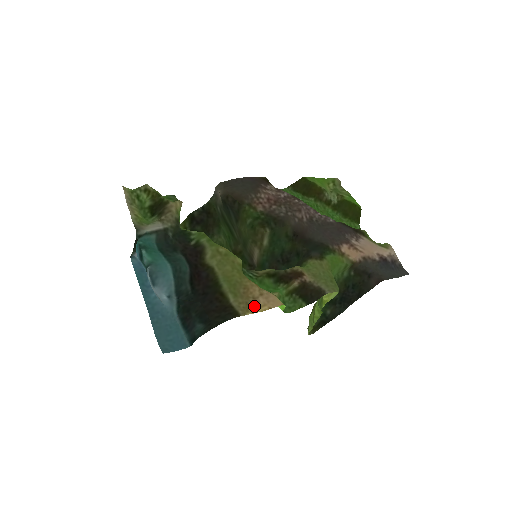
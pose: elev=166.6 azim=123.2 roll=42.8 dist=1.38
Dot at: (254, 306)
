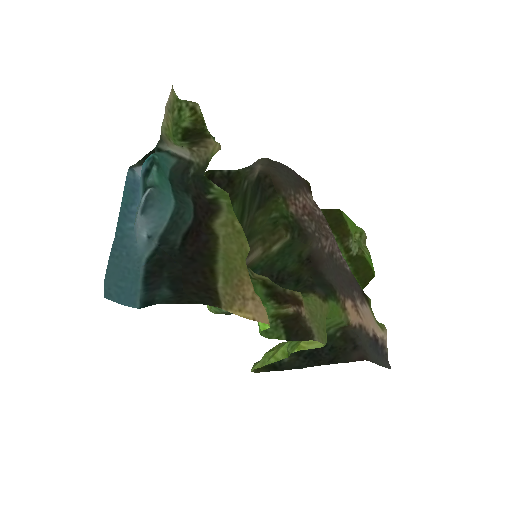
Dot at: (240, 306)
